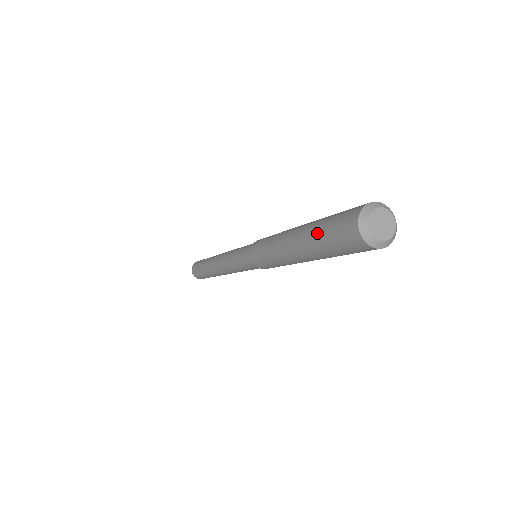
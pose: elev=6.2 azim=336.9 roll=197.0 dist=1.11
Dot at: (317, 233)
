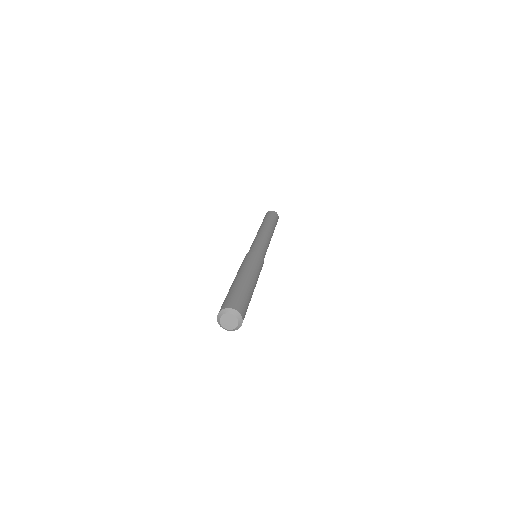
Dot at: (230, 291)
